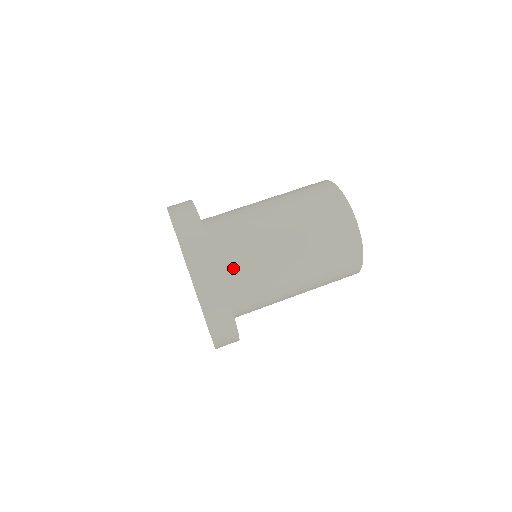
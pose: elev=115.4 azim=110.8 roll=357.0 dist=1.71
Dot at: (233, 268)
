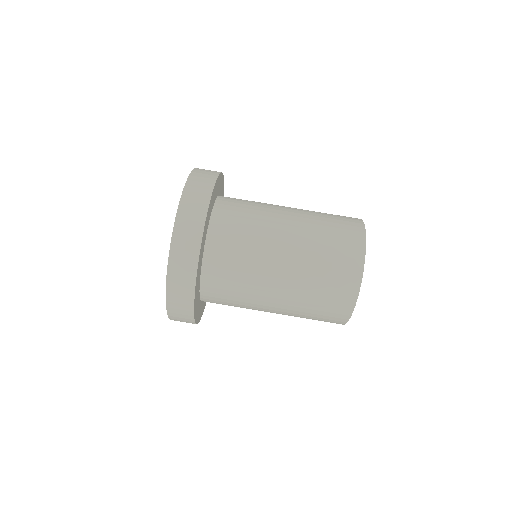
Dot at: (225, 225)
